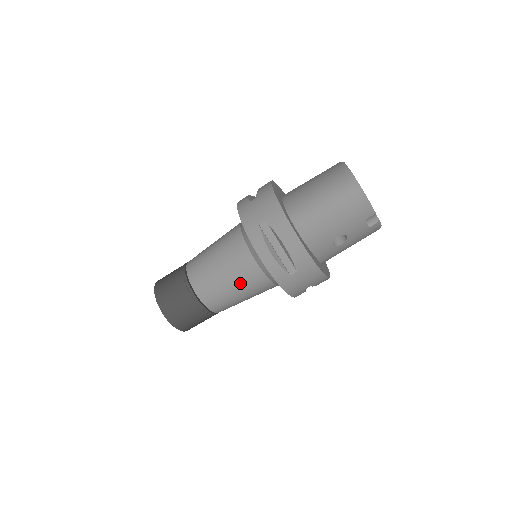
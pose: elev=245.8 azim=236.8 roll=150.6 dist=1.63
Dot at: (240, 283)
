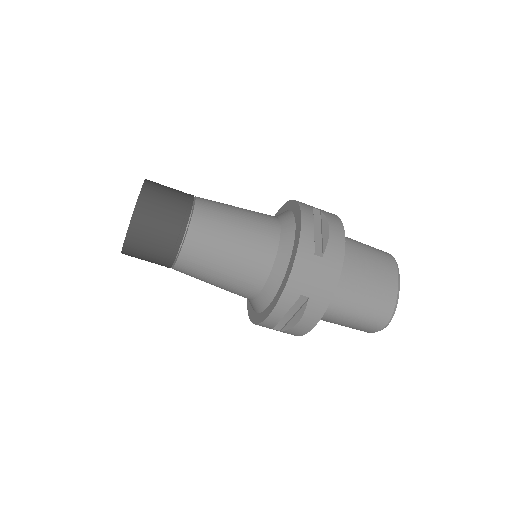
Dot at: (226, 287)
